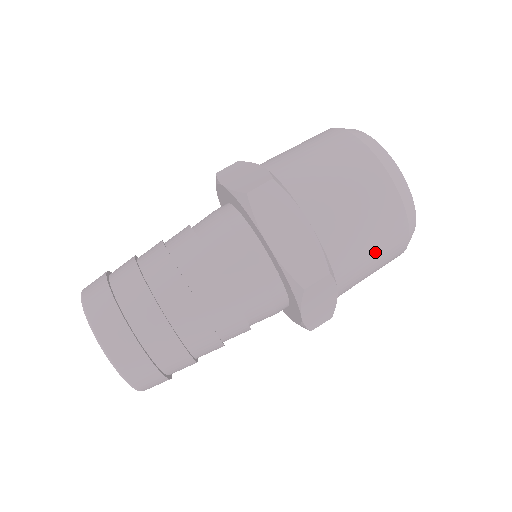
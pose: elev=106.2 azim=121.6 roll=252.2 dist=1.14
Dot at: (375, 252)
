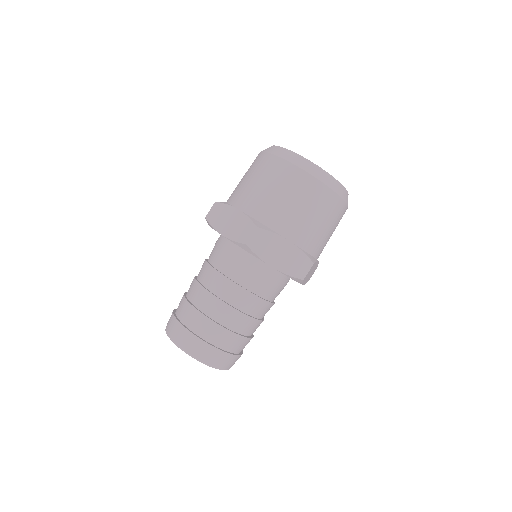
Dot at: (332, 229)
